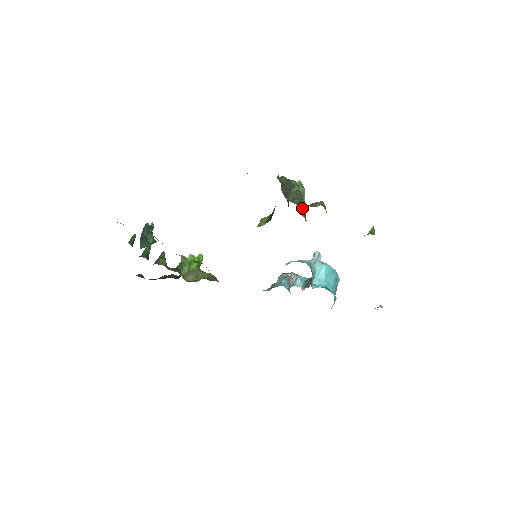
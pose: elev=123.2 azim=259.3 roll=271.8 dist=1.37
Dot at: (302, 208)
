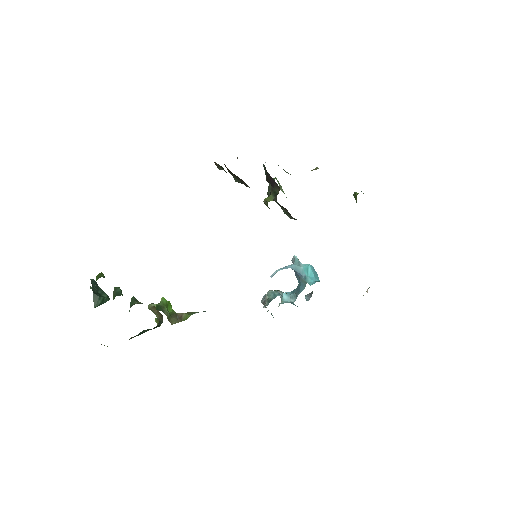
Dot at: occluded
